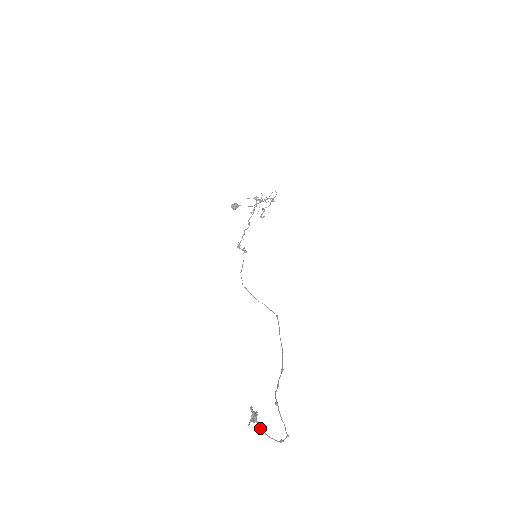
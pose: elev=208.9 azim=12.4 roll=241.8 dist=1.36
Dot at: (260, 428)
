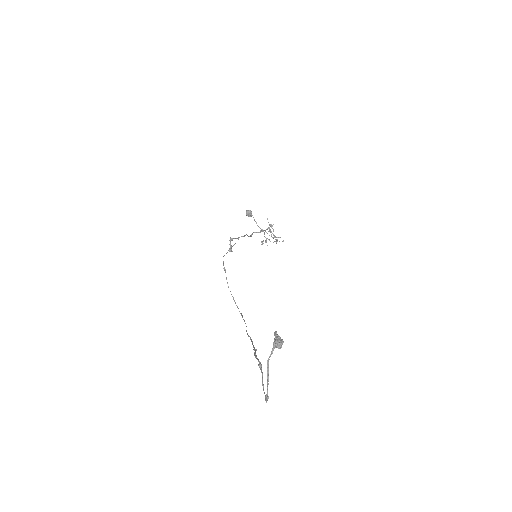
Dot at: (268, 360)
